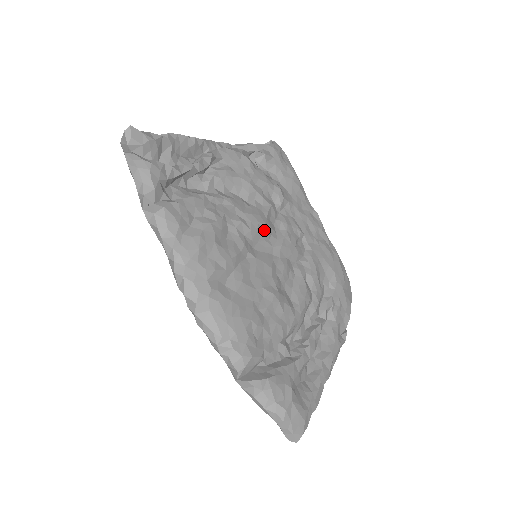
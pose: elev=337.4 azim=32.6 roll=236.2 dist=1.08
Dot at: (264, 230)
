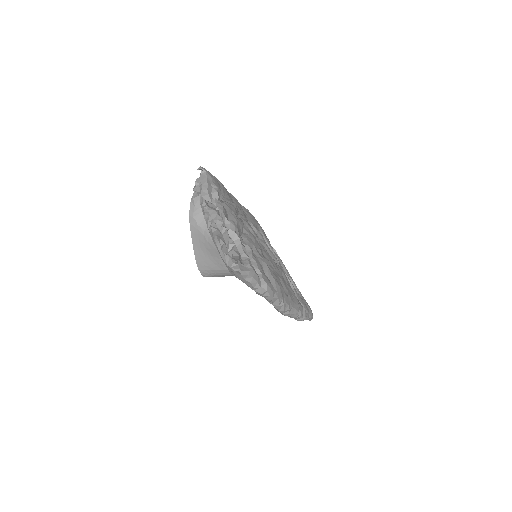
Dot at: occluded
